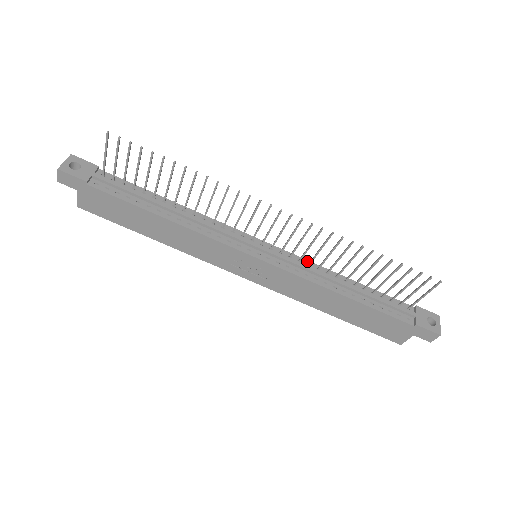
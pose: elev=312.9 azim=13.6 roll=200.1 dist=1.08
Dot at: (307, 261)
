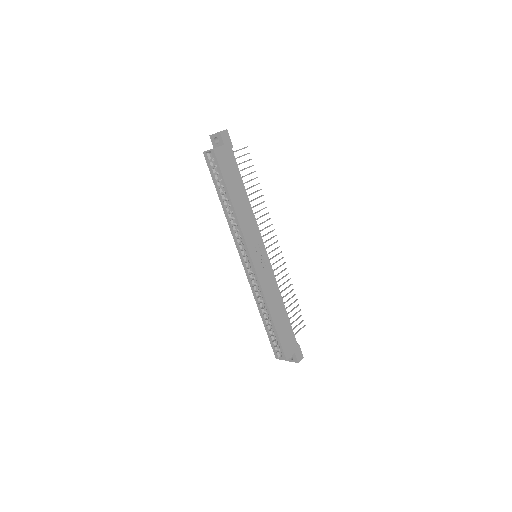
Dot at: occluded
